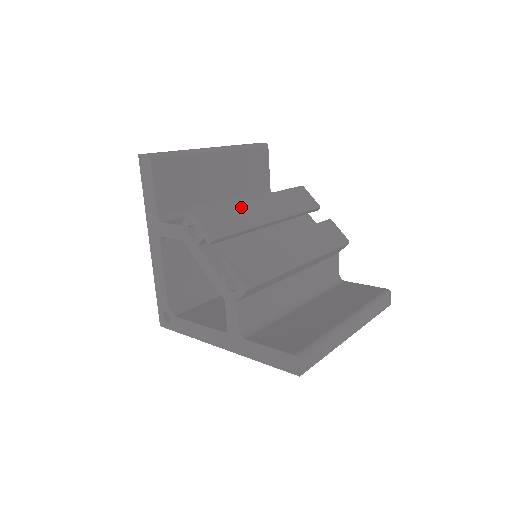
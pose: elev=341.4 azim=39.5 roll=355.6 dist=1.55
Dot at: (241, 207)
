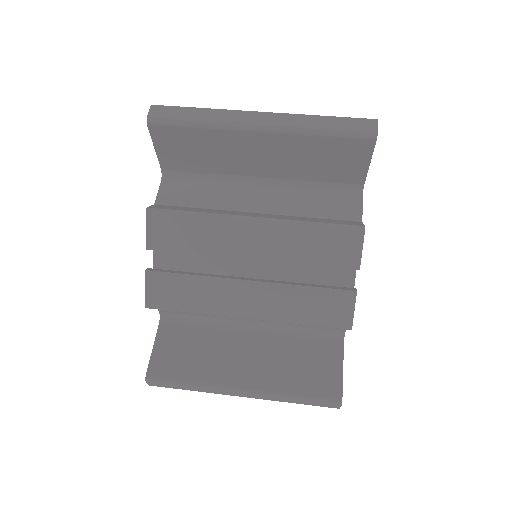
Dot at: (218, 226)
